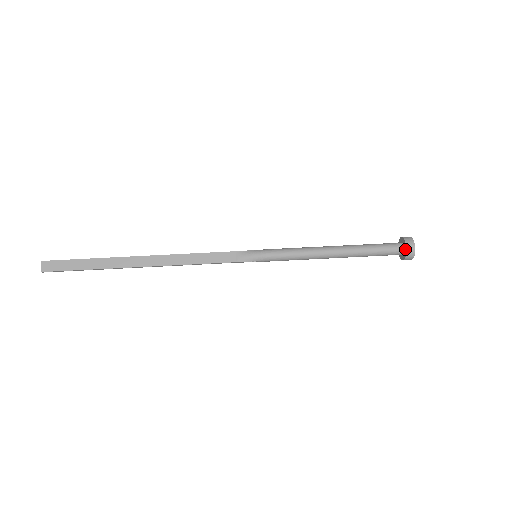
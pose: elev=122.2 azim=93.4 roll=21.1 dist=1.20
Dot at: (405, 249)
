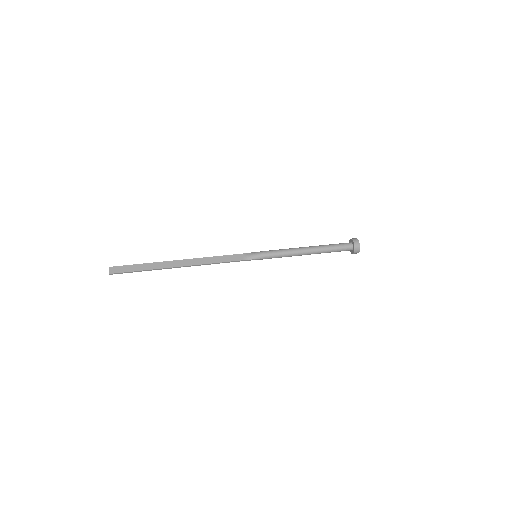
Dot at: (353, 245)
